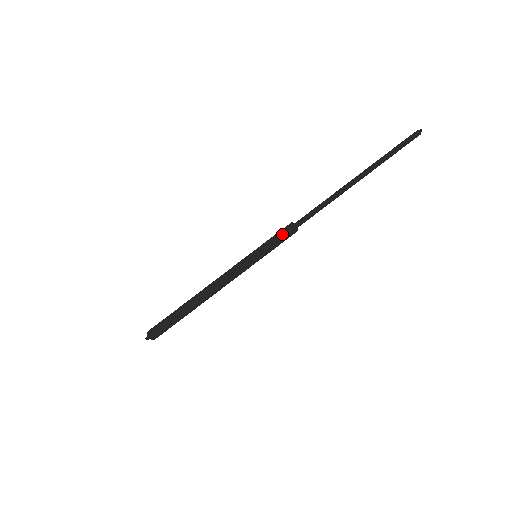
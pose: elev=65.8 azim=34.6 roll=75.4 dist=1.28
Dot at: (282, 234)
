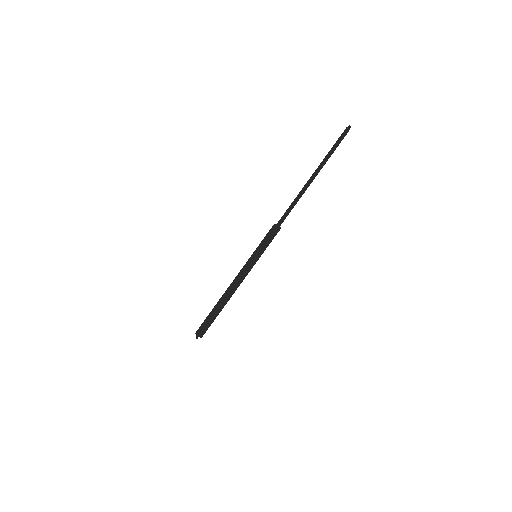
Dot at: (268, 233)
